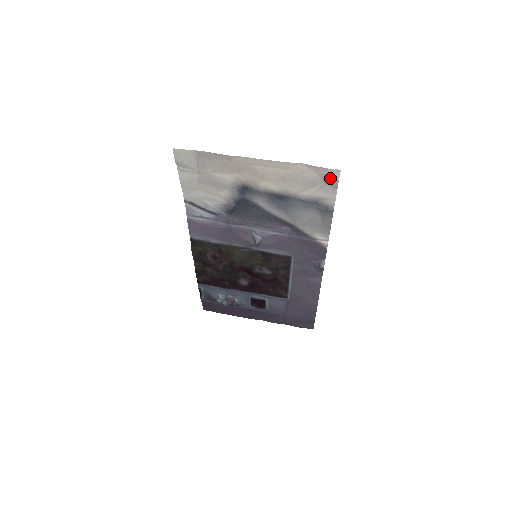
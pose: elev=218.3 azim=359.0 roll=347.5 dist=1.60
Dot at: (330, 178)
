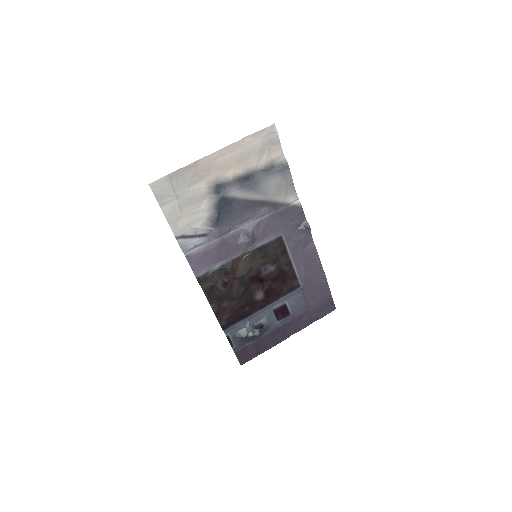
Dot at: (271, 136)
